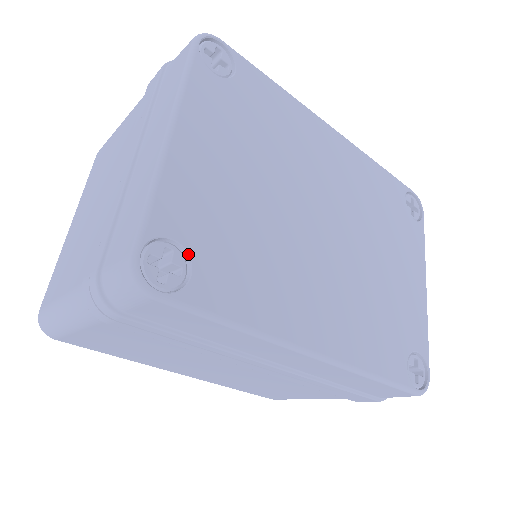
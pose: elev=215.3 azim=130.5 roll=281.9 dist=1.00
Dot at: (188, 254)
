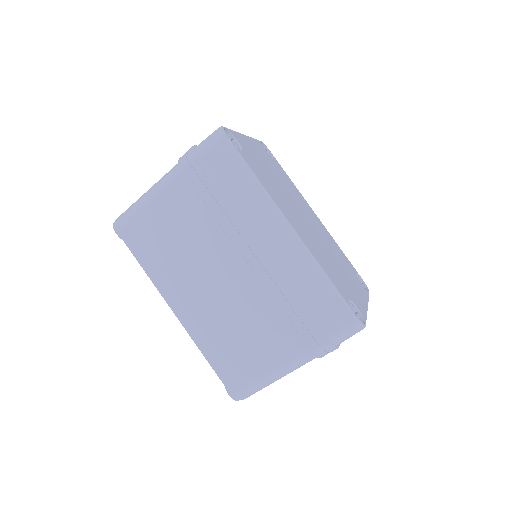
Dot at: (242, 148)
